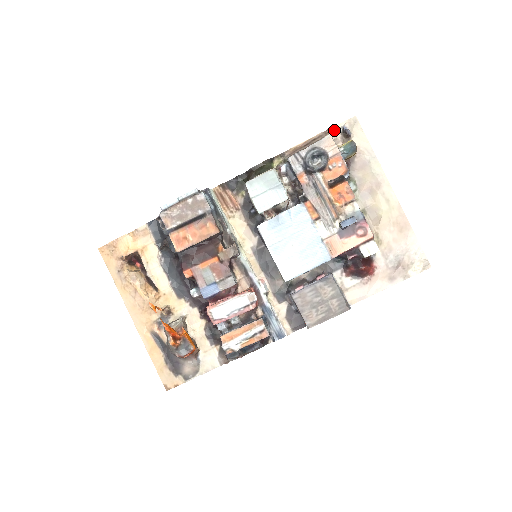
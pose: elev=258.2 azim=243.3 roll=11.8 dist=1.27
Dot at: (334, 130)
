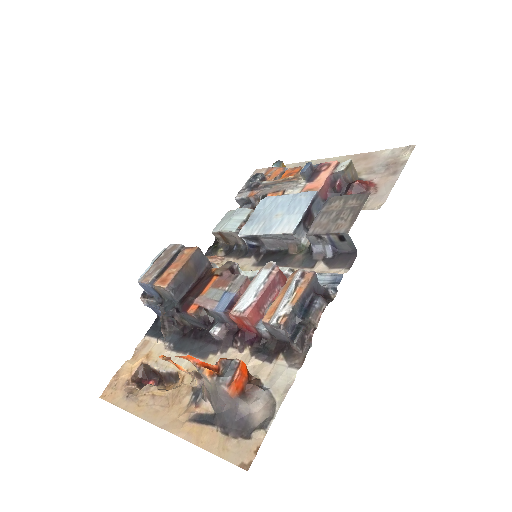
Dot at: occluded
